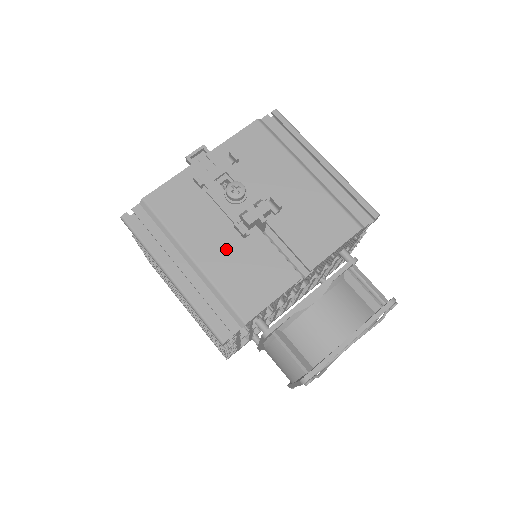
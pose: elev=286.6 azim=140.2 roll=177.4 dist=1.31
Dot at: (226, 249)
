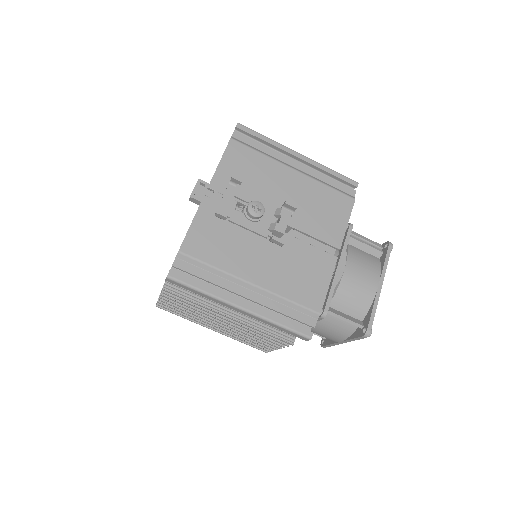
Dot at: (272, 262)
